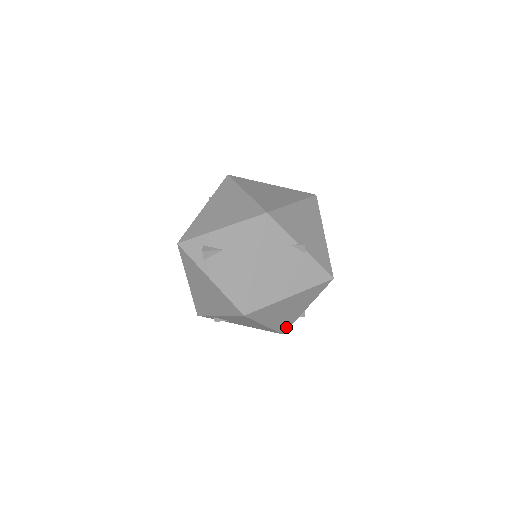
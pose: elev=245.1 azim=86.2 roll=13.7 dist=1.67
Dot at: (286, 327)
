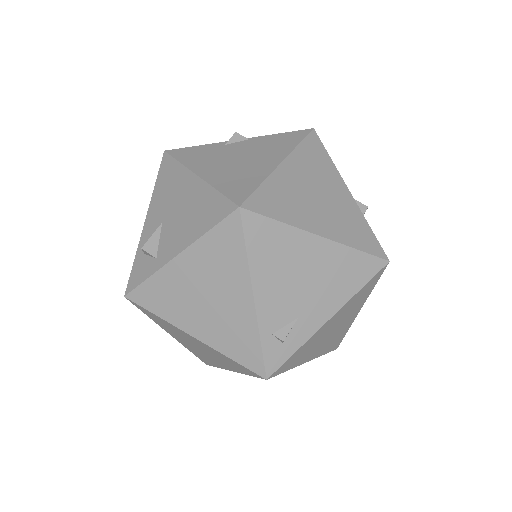
Dot at: (371, 242)
